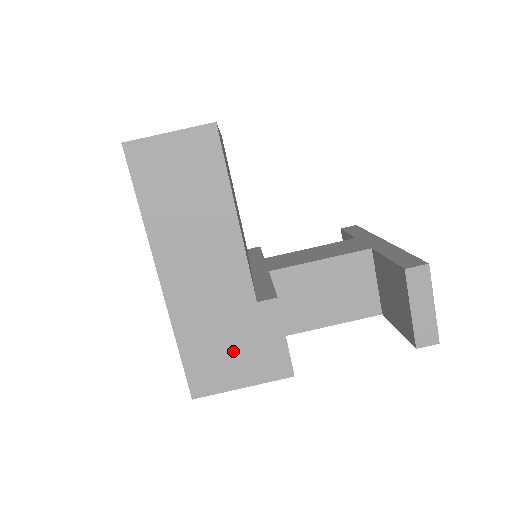
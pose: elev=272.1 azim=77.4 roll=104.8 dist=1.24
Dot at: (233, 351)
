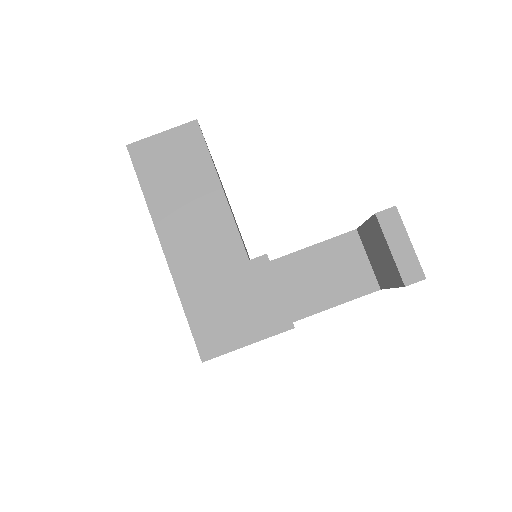
Dot at: (234, 309)
